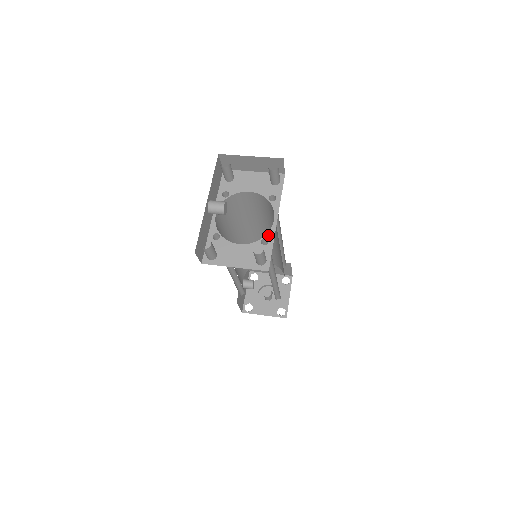
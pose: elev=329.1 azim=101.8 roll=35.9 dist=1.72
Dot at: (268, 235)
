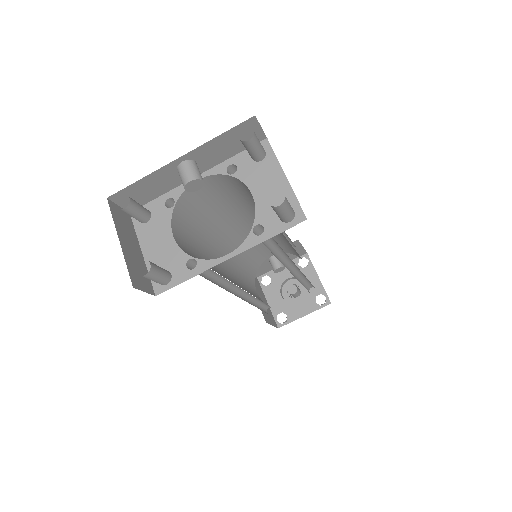
Dot at: (202, 262)
